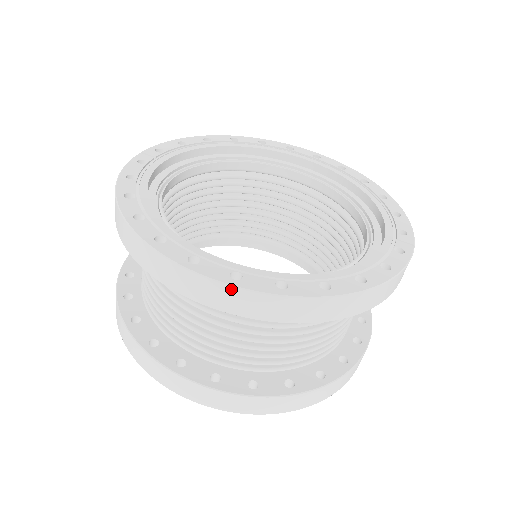
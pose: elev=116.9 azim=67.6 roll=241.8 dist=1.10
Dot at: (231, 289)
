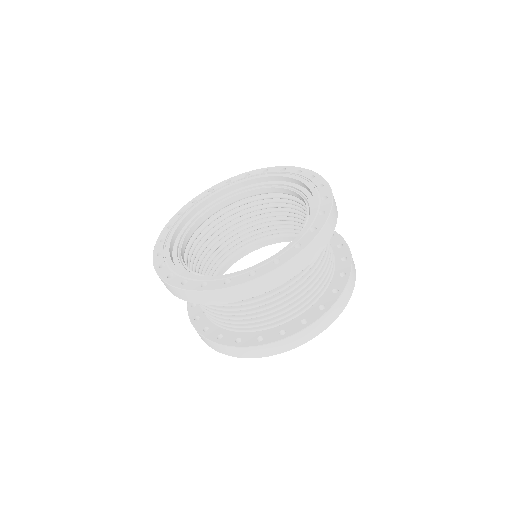
Dot at: (282, 268)
